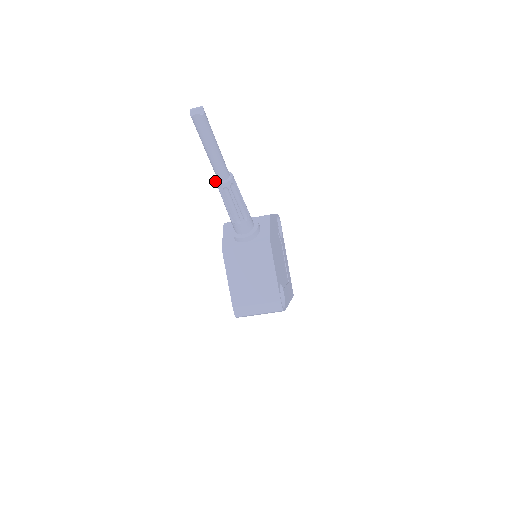
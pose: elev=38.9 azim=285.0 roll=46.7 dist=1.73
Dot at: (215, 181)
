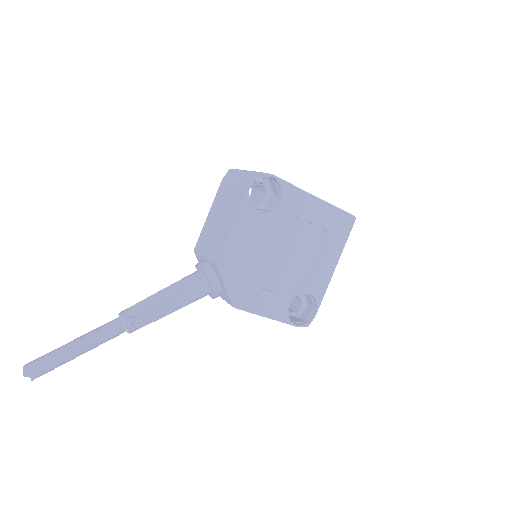
Dot at: occluded
